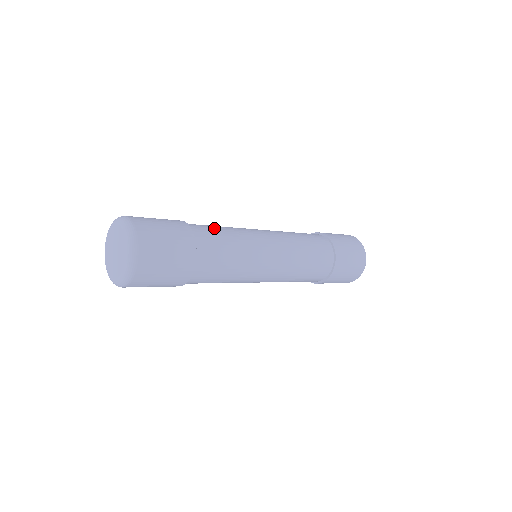
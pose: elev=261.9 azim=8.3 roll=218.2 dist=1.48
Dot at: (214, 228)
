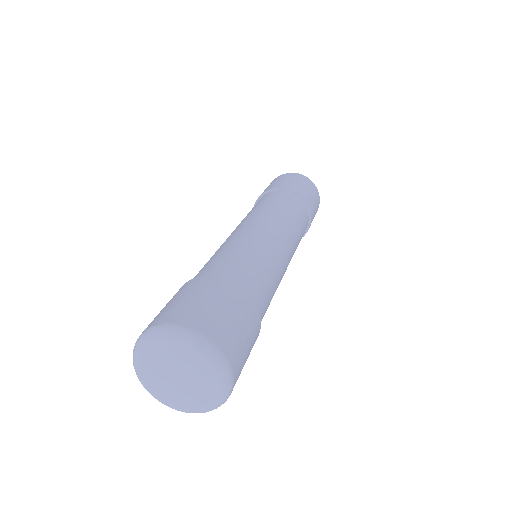
Dot at: (259, 274)
